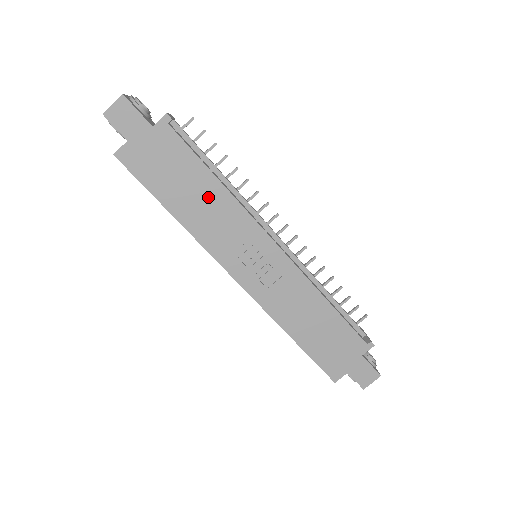
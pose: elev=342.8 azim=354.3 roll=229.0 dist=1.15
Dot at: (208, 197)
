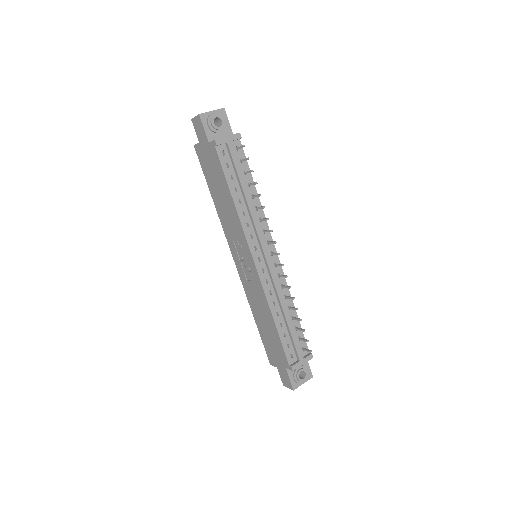
Dot at: (227, 204)
